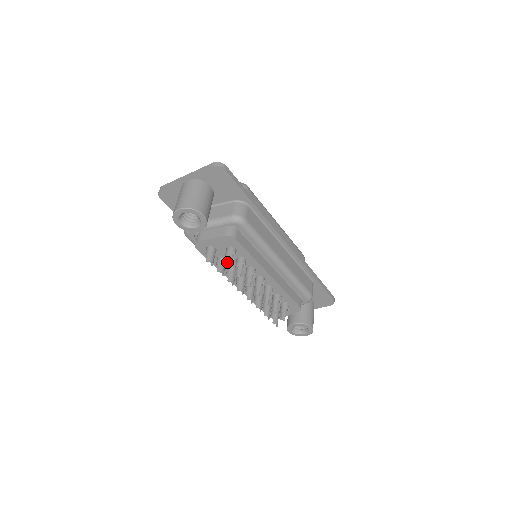
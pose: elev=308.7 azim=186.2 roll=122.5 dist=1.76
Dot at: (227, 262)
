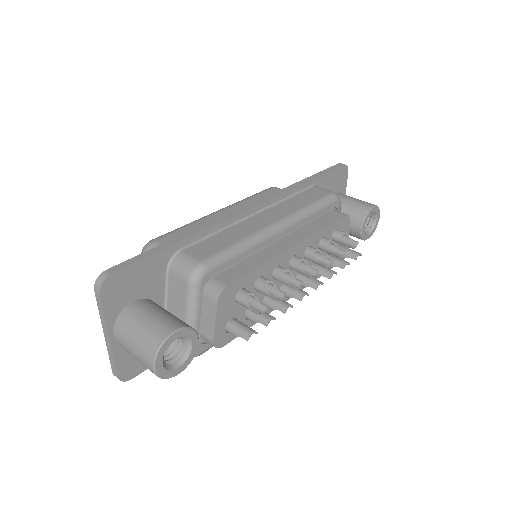
Dot at: (258, 309)
